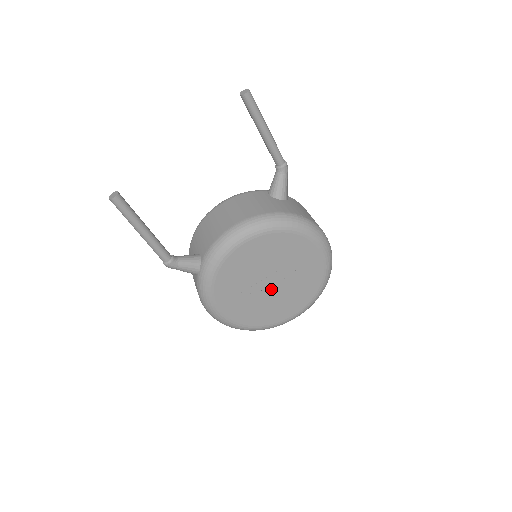
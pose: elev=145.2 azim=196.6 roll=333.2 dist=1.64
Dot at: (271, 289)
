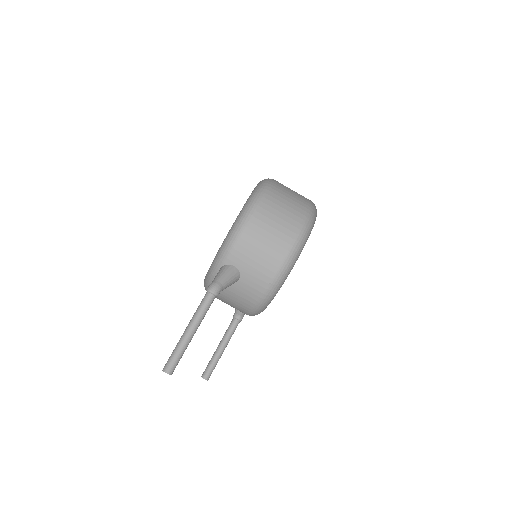
Dot at: occluded
